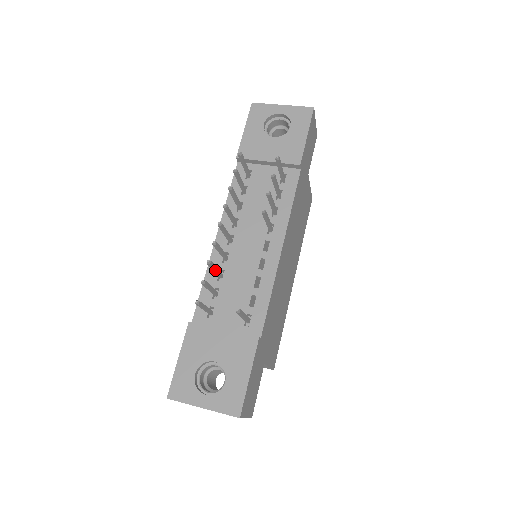
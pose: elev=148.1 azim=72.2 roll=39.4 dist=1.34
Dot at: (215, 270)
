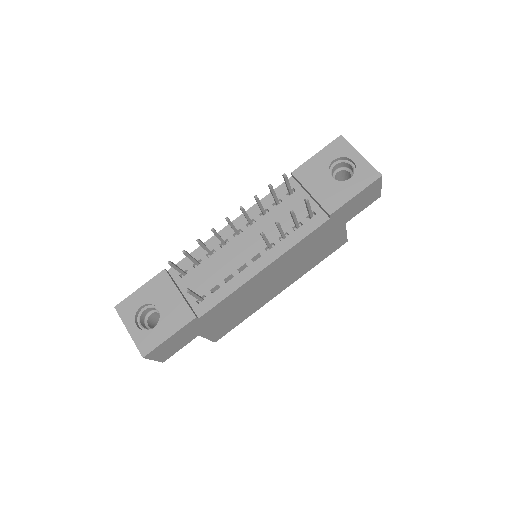
Dot at: (204, 248)
